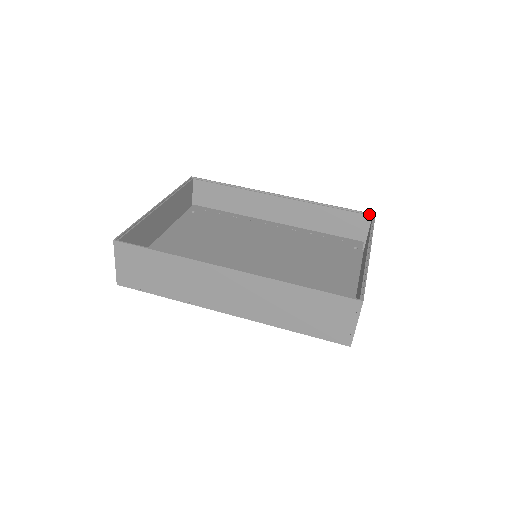
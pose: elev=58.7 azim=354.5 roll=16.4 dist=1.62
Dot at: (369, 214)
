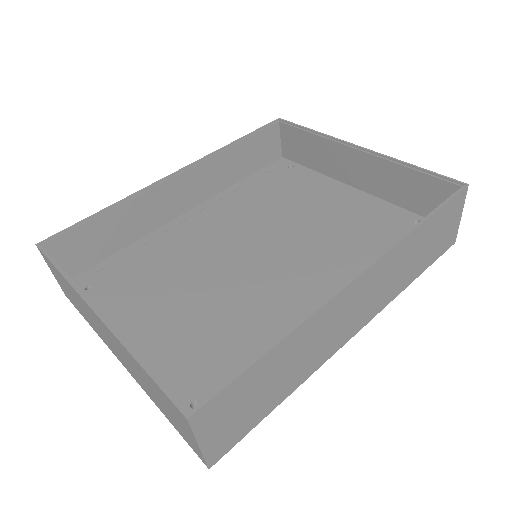
Dot at: (274, 122)
